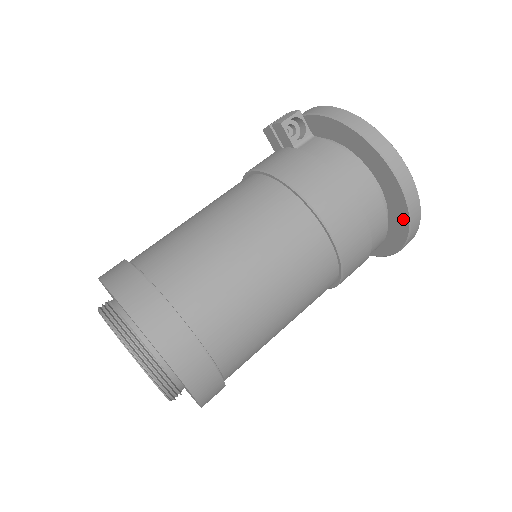
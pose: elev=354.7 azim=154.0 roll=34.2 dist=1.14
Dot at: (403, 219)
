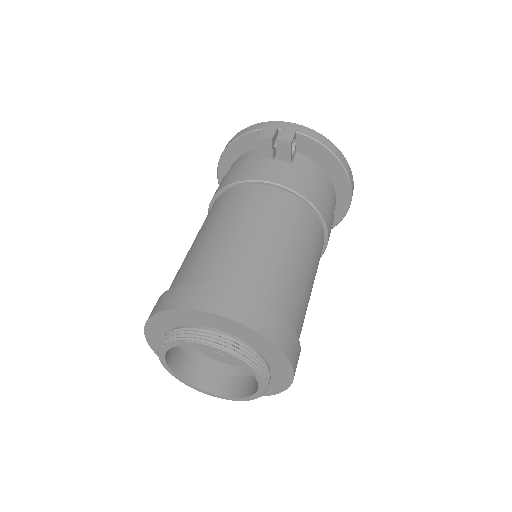
Dot at: (335, 219)
